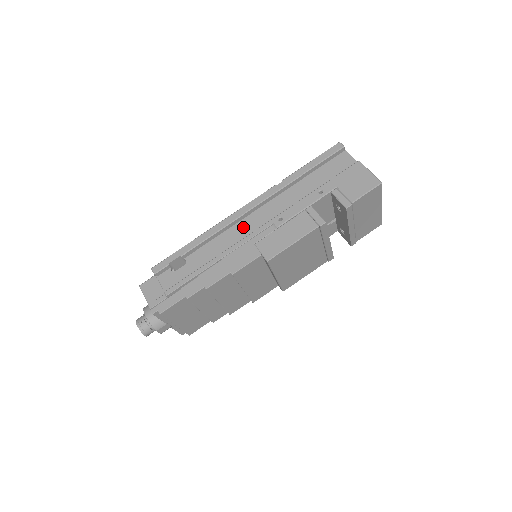
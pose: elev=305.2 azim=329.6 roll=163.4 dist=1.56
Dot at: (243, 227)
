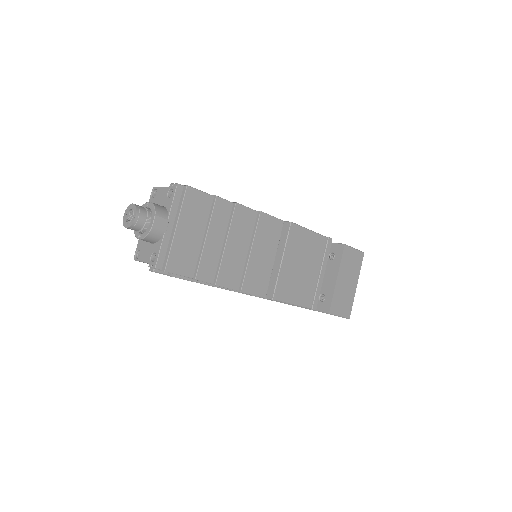
Dot at: occluded
